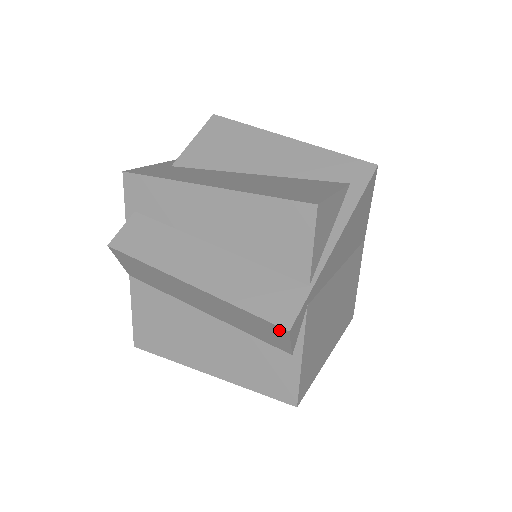
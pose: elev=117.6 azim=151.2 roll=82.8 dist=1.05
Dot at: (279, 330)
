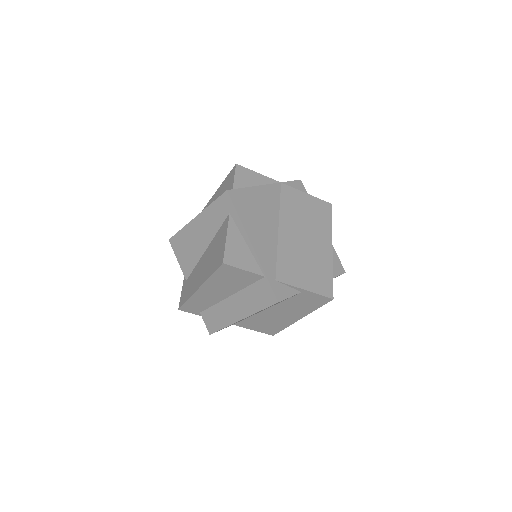
Dot at: occluded
